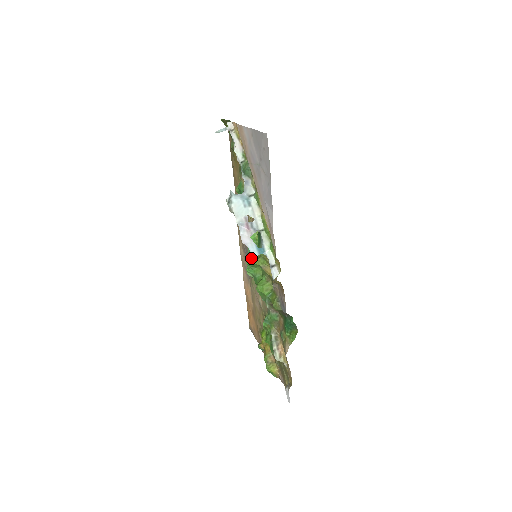
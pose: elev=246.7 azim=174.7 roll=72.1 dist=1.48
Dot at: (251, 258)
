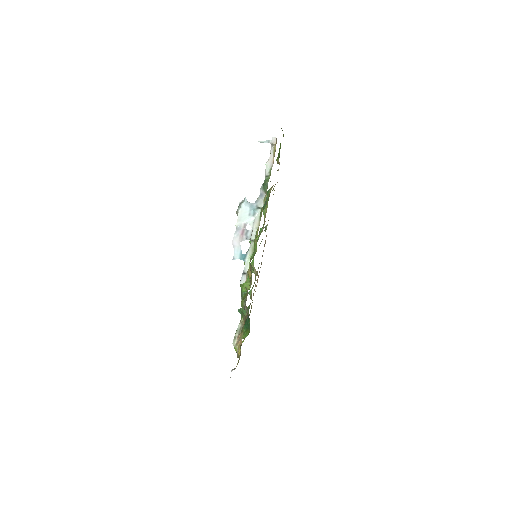
Dot at: occluded
